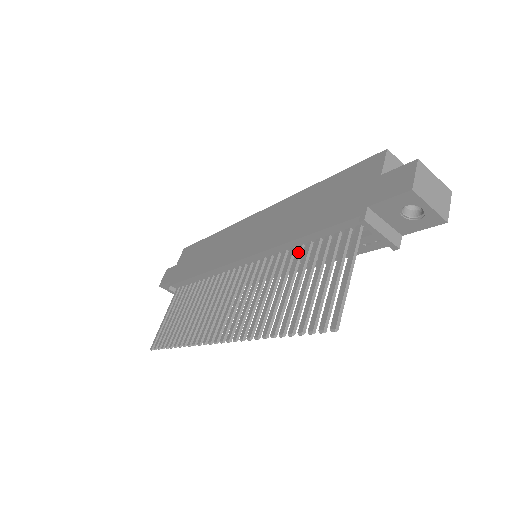
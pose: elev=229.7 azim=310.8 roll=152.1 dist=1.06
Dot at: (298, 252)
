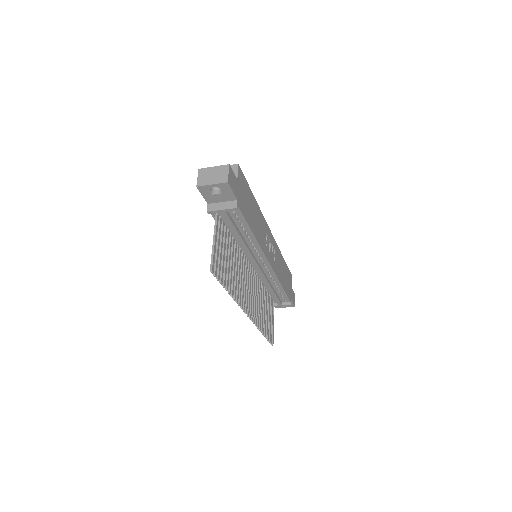
Dot at: (232, 243)
